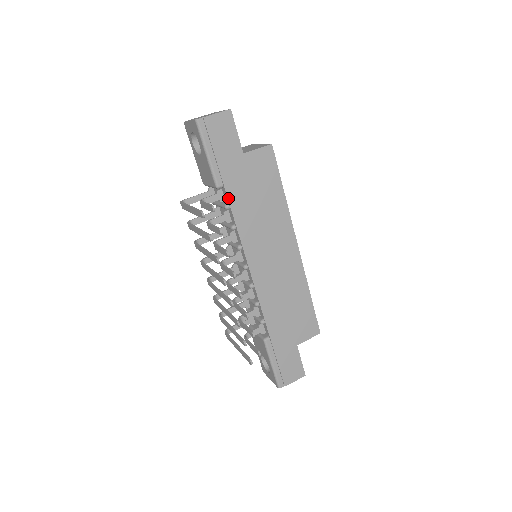
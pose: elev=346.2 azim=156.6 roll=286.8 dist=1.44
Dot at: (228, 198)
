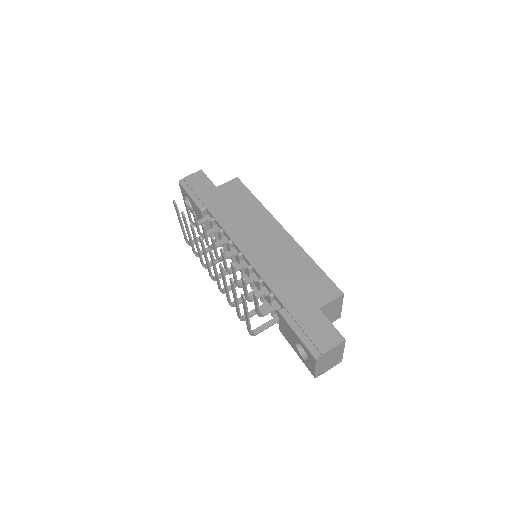
Dot at: (210, 213)
